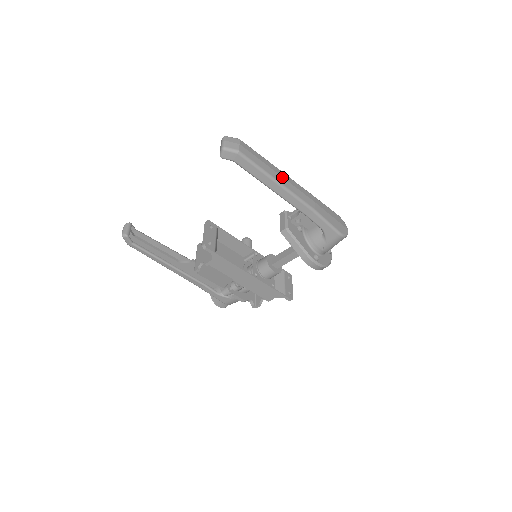
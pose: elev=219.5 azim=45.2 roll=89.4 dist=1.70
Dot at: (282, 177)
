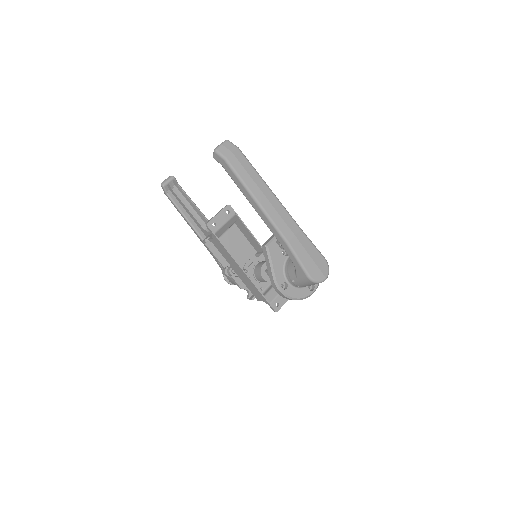
Dot at: (267, 198)
